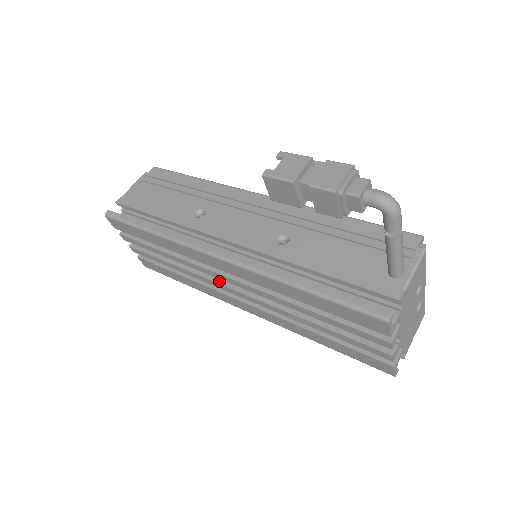
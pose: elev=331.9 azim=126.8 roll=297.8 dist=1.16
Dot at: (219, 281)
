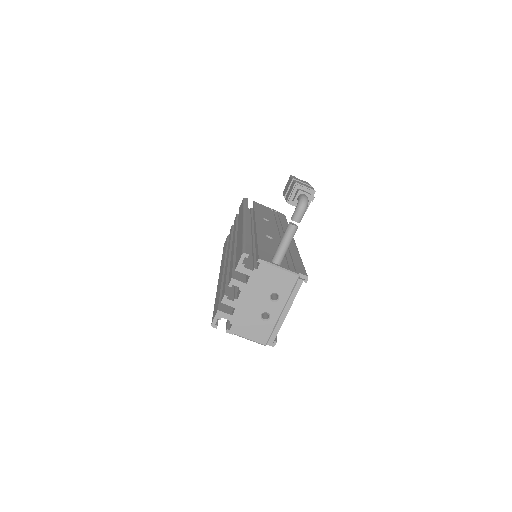
Dot at: (231, 247)
